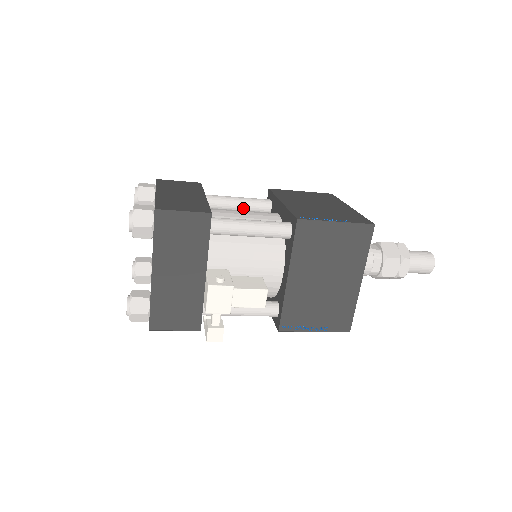
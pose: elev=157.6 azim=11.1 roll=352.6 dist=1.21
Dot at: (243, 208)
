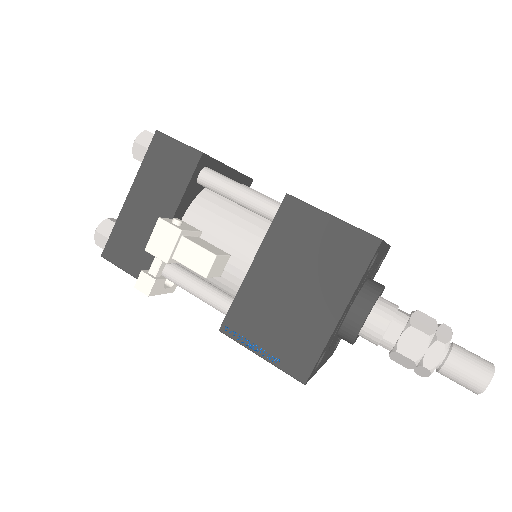
Dot at: occluded
